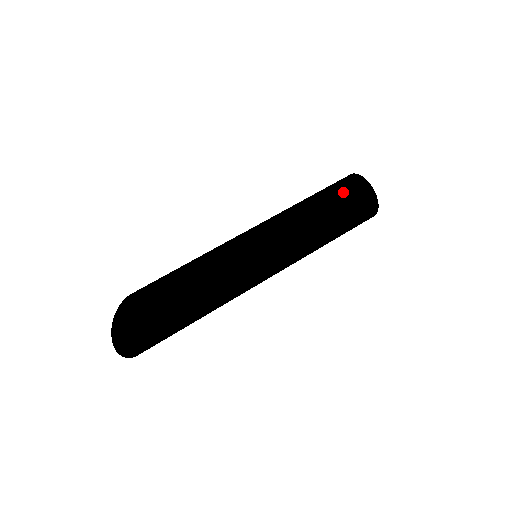
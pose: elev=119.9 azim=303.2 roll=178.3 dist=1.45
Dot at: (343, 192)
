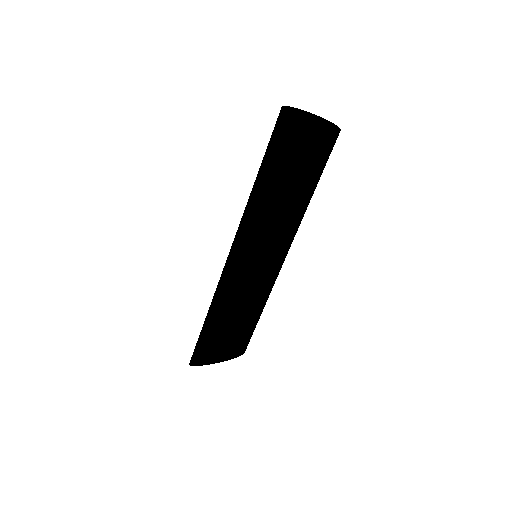
Dot at: (319, 166)
